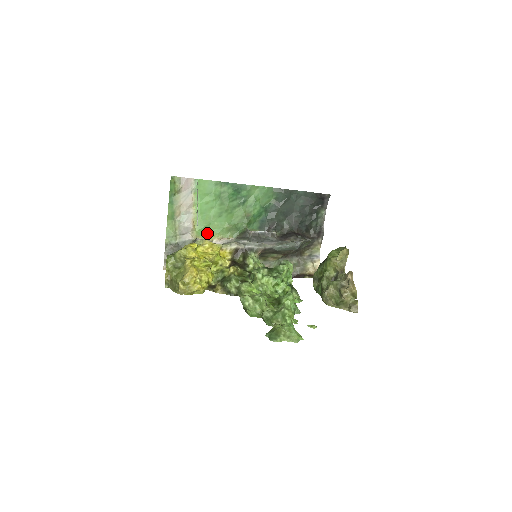
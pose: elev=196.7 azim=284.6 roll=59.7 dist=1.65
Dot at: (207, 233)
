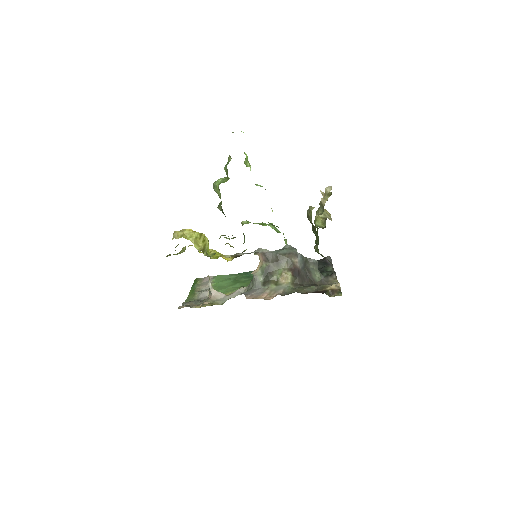
Dot at: (223, 293)
